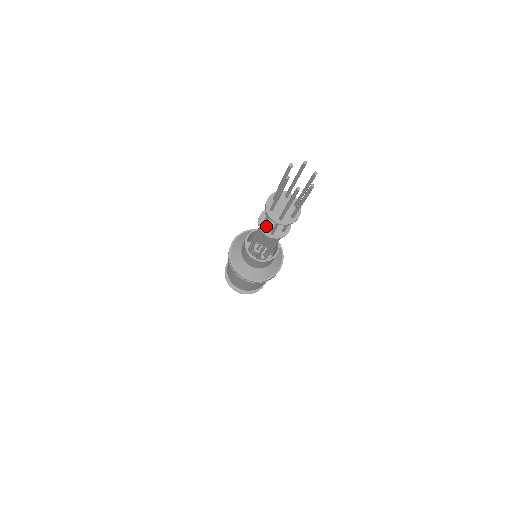
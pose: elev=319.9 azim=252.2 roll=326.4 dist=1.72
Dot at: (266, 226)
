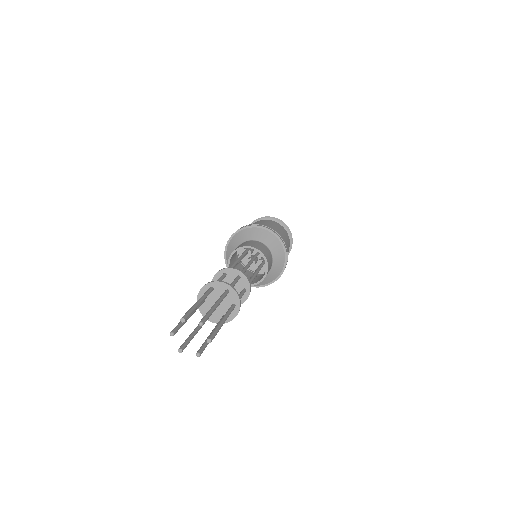
Dot at: occluded
